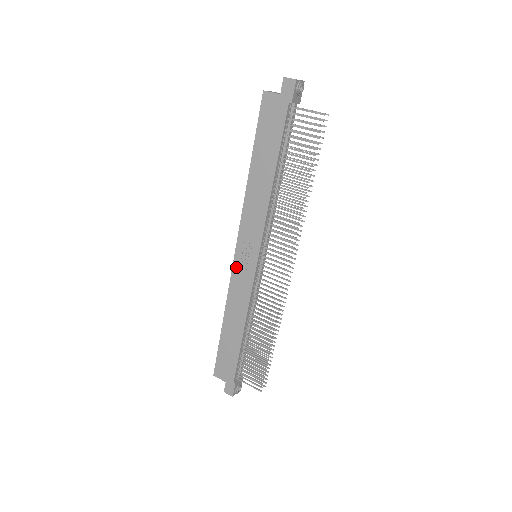
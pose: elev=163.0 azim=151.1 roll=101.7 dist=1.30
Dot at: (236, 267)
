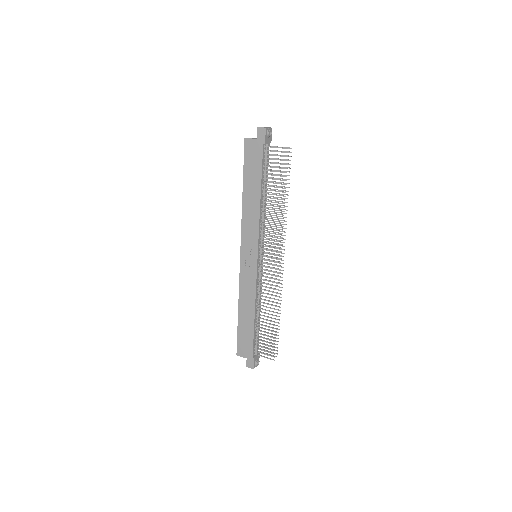
Dot at: (242, 266)
